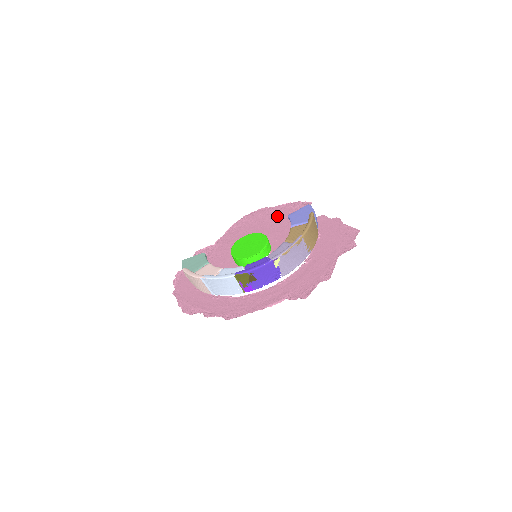
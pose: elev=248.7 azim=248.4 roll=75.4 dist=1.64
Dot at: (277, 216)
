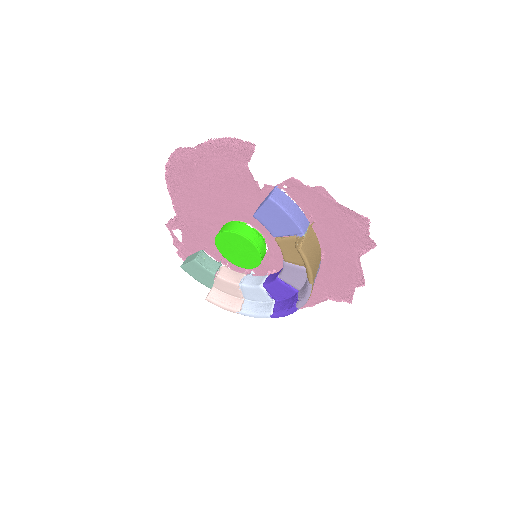
Dot at: (218, 171)
